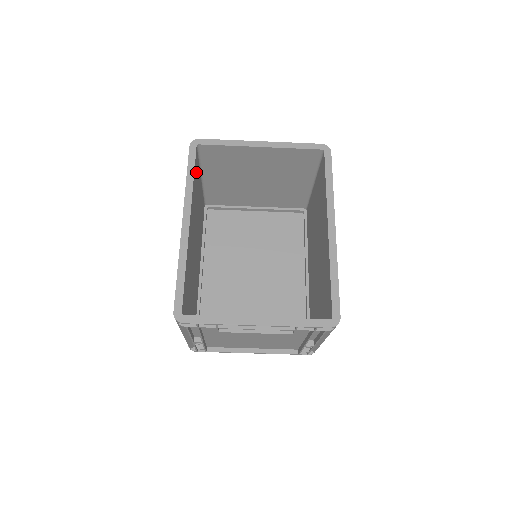
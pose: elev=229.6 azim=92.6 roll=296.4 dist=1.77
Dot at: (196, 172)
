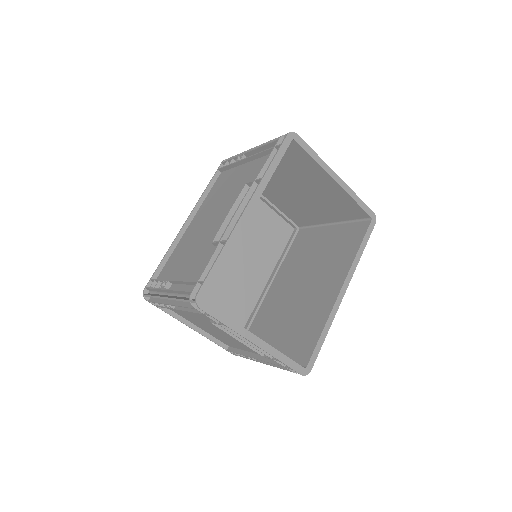
Dot at: occluded
